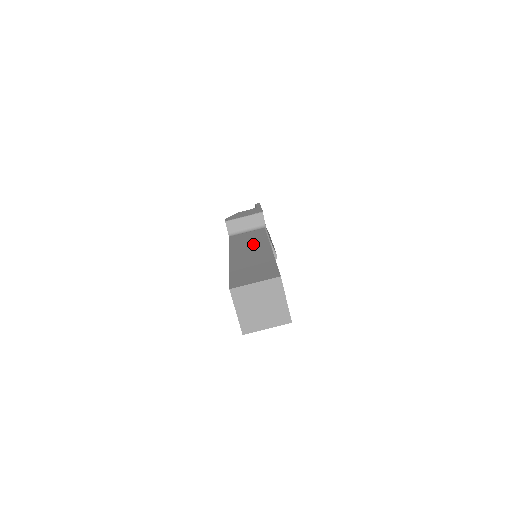
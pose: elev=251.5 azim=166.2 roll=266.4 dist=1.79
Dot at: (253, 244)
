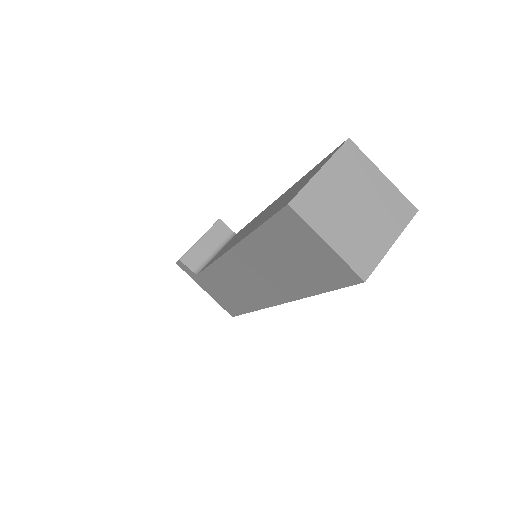
Dot at: occluded
